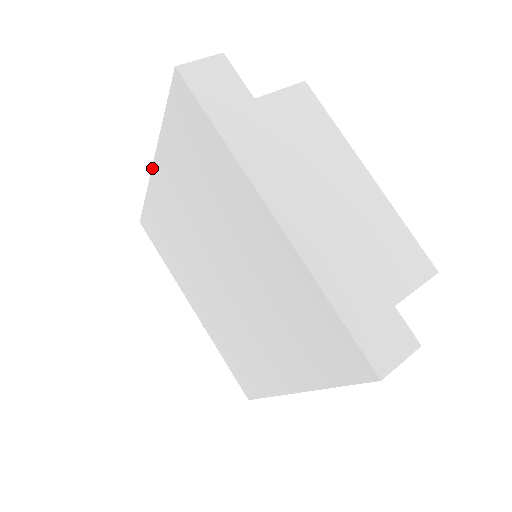
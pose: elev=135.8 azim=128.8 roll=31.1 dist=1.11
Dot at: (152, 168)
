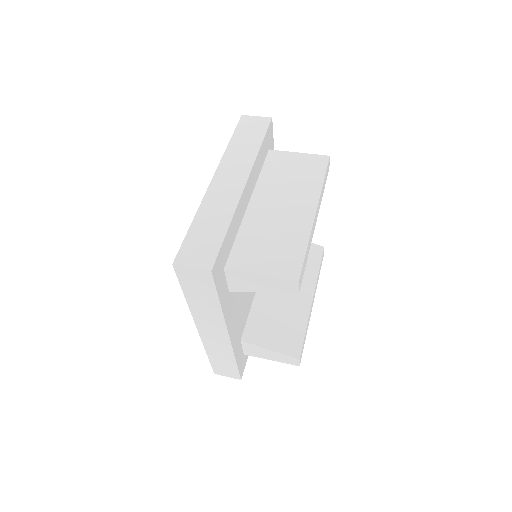
Dot at: occluded
